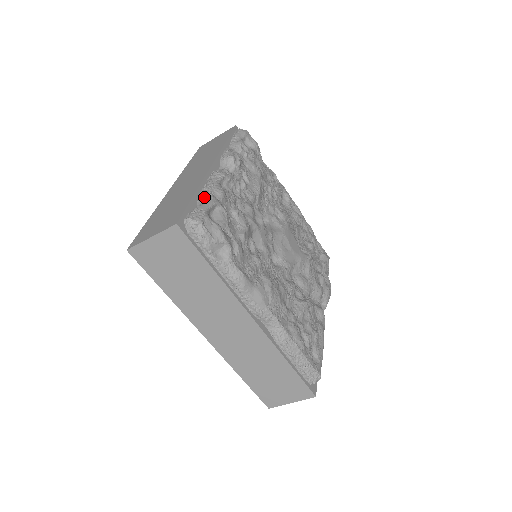
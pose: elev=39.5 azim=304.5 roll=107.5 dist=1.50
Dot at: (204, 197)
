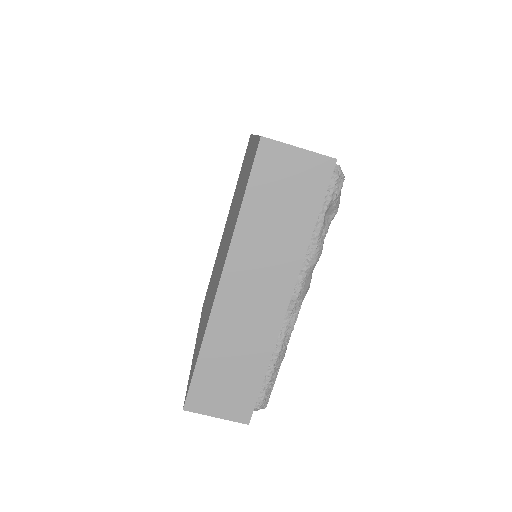
Dot at: occluded
